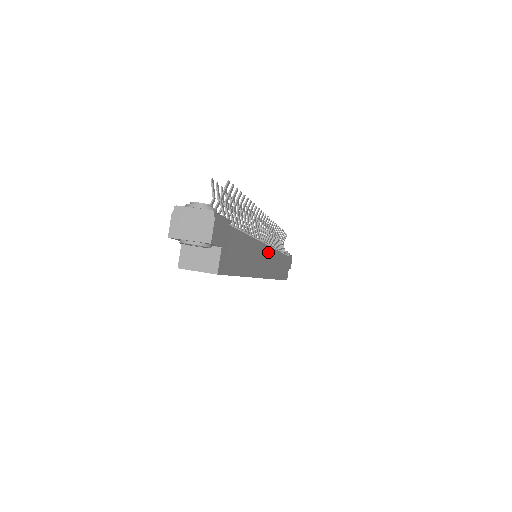
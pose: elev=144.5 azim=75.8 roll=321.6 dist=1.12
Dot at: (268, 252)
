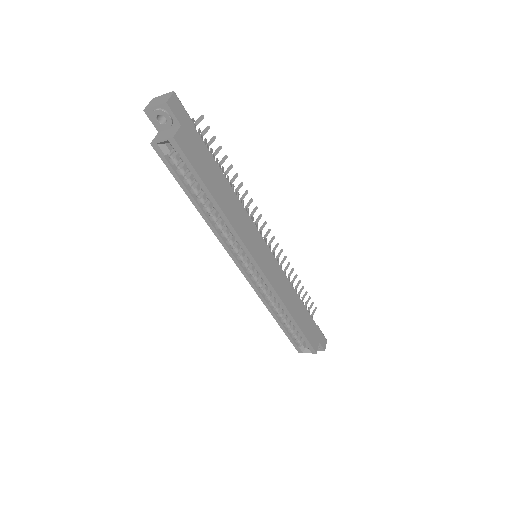
Dot at: (265, 248)
